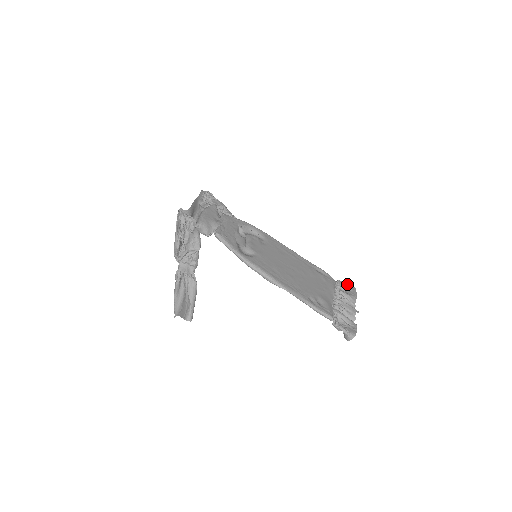
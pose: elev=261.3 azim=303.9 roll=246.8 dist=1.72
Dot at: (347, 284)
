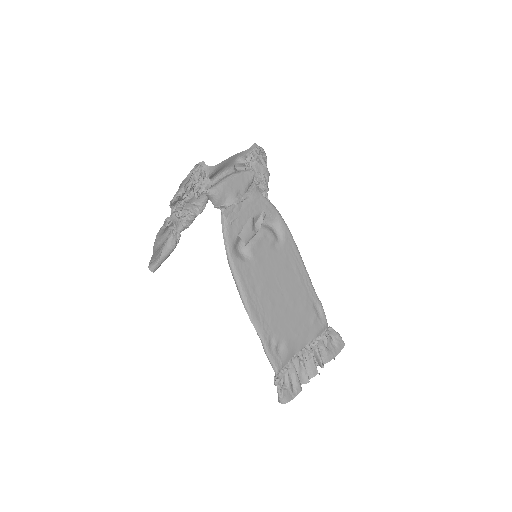
Dot at: (338, 337)
